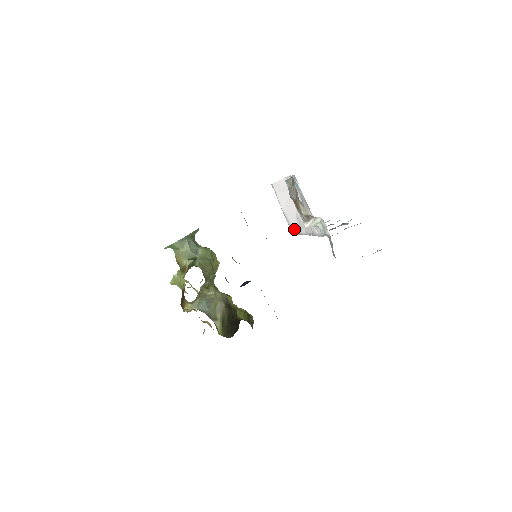
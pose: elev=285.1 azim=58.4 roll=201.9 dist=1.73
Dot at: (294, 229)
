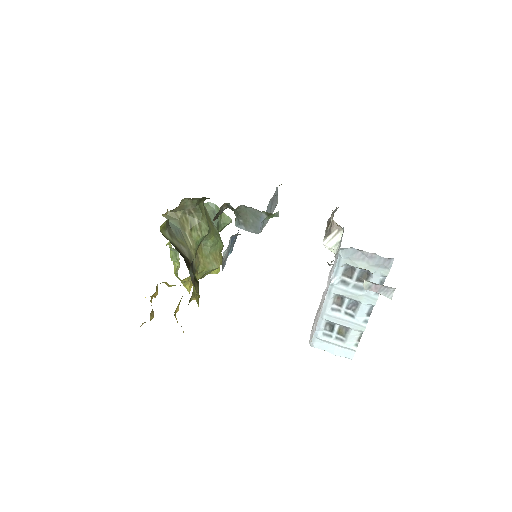
Dot at: (313, 326)
